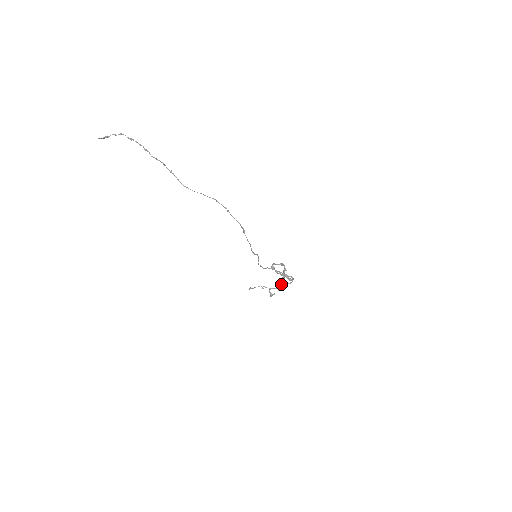
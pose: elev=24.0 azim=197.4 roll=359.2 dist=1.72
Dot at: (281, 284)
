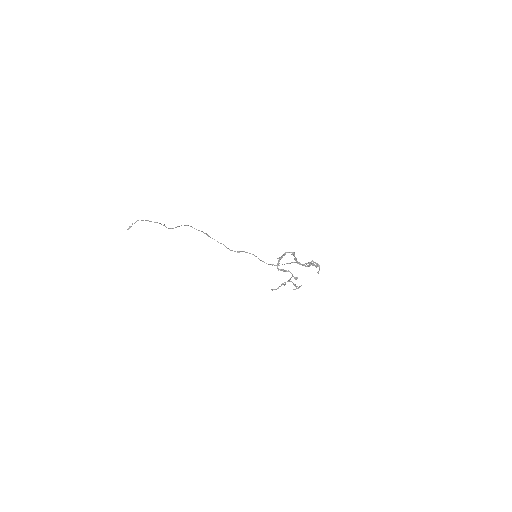
Dot at: (280, 269)
